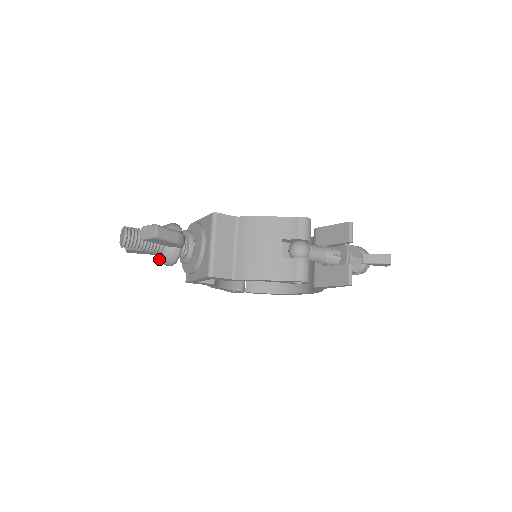
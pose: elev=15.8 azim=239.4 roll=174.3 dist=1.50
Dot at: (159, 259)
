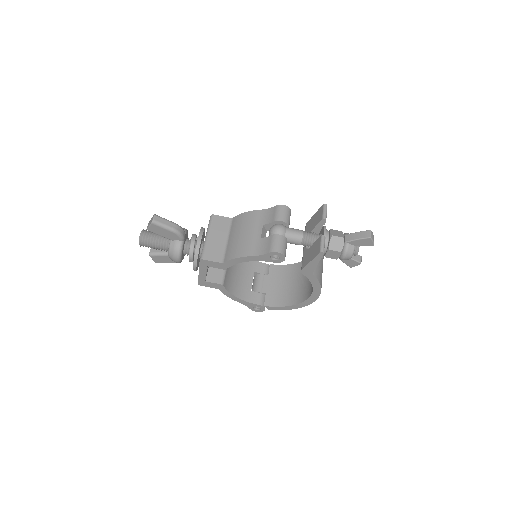
Dot at: (168, 255)
